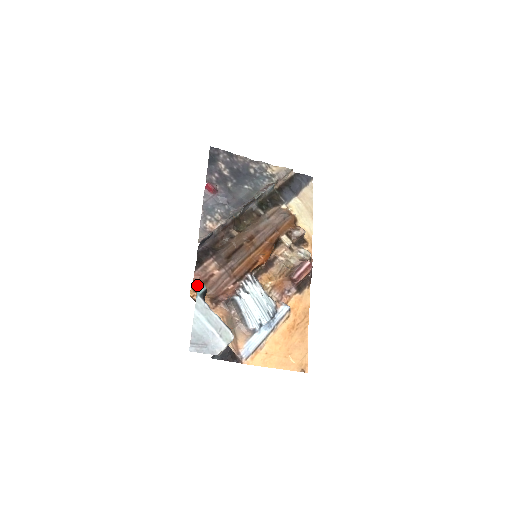
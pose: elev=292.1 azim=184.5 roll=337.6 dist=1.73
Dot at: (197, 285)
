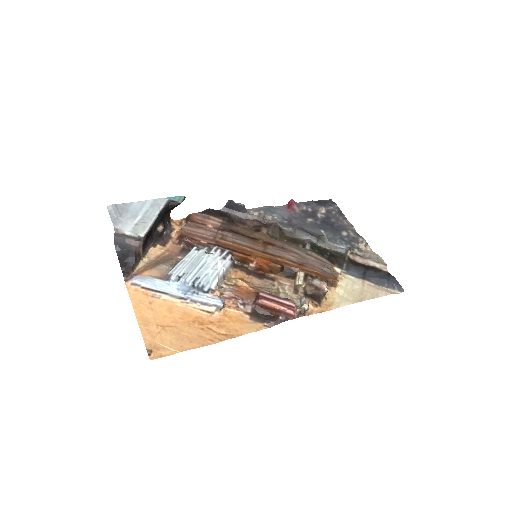
Dot at: occluded
